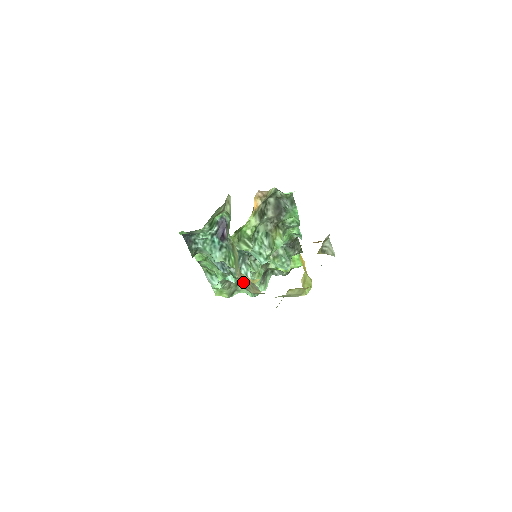
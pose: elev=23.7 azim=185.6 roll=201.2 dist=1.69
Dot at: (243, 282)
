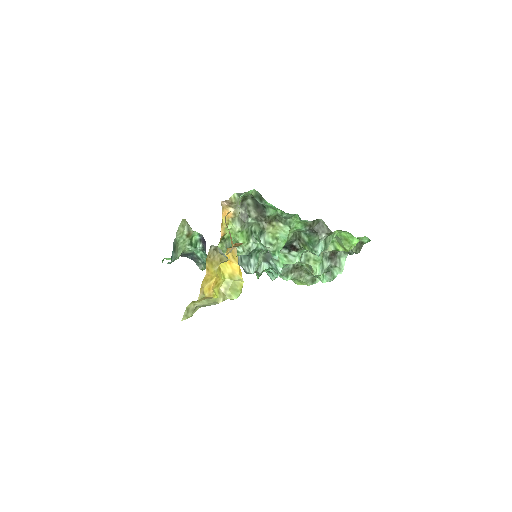
Dot at: occluded
